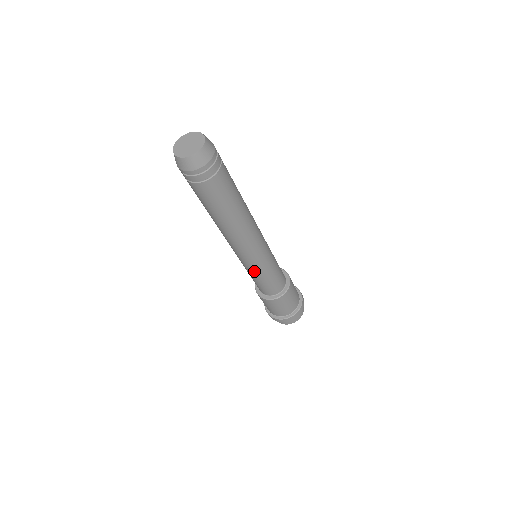
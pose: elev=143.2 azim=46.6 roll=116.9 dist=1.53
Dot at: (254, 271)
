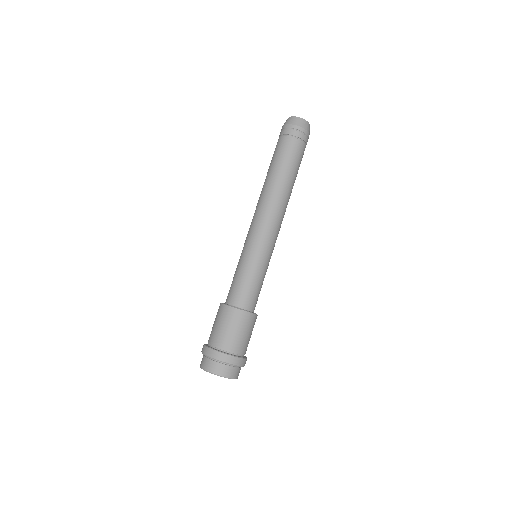
Dot at: (242, 254)
